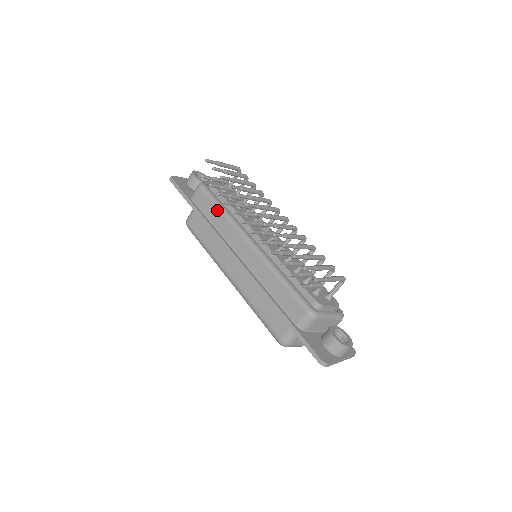
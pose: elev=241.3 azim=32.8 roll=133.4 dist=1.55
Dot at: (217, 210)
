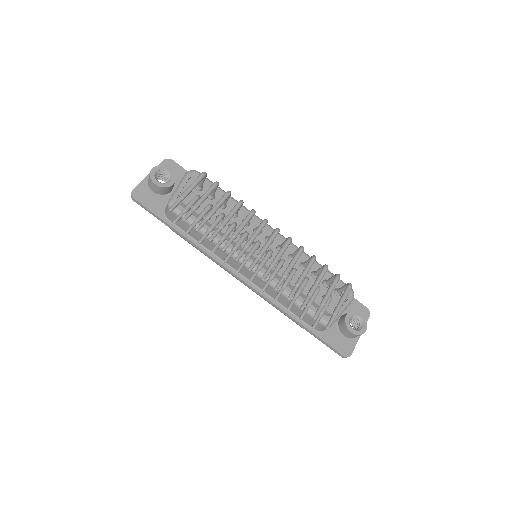
Dot at: (201, 236)
